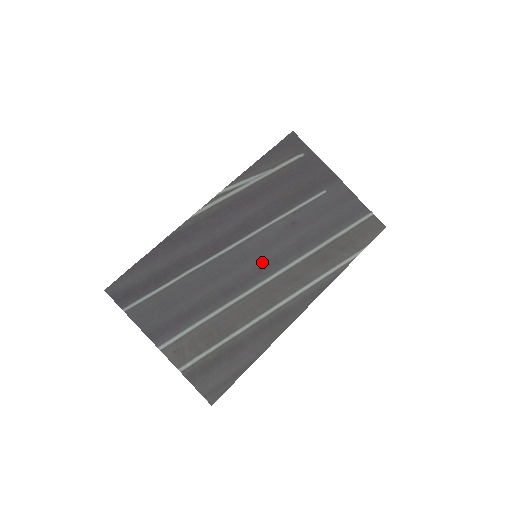
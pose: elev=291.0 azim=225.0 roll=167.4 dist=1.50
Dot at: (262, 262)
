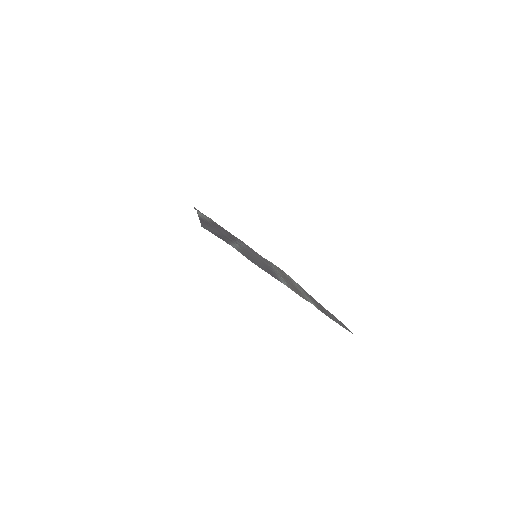
Dot at: occluded
